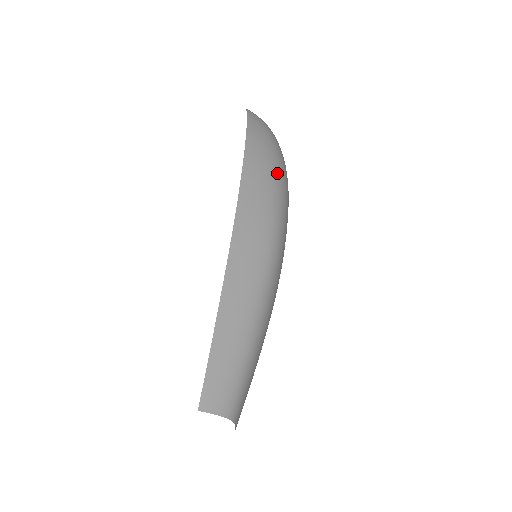
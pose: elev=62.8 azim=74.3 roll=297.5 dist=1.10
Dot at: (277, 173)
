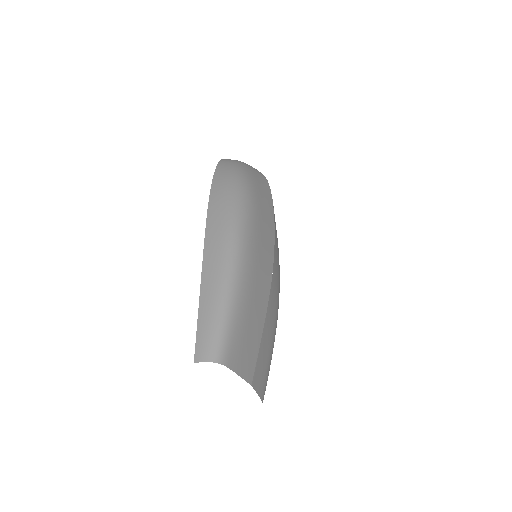
Dot at: (235, 196)
